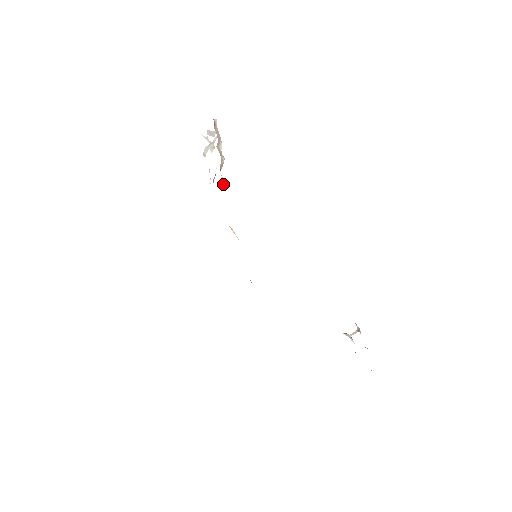
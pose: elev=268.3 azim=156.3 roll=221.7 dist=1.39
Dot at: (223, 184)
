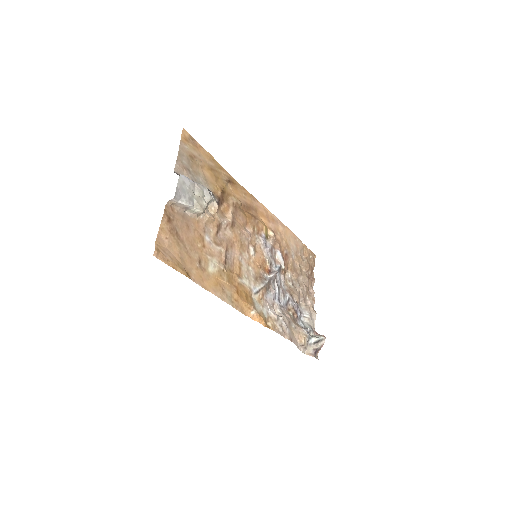
Dot at: (211, 219)
